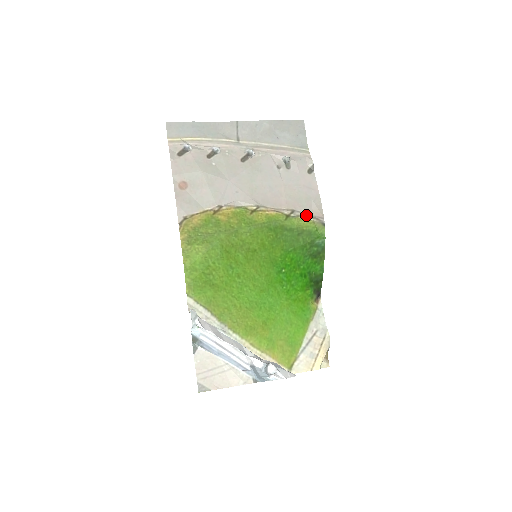
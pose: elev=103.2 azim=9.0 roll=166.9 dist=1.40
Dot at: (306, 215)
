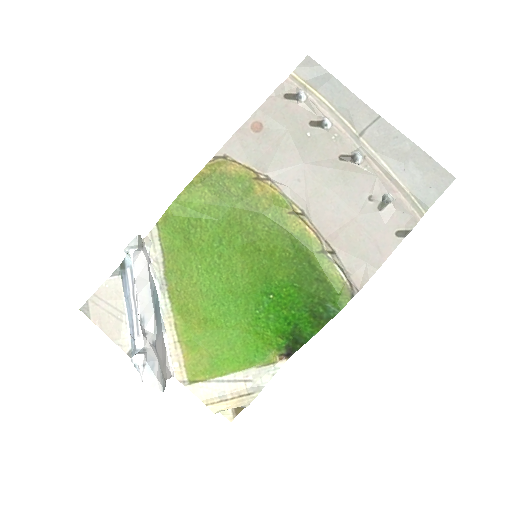
Dot at: (343, 269)
